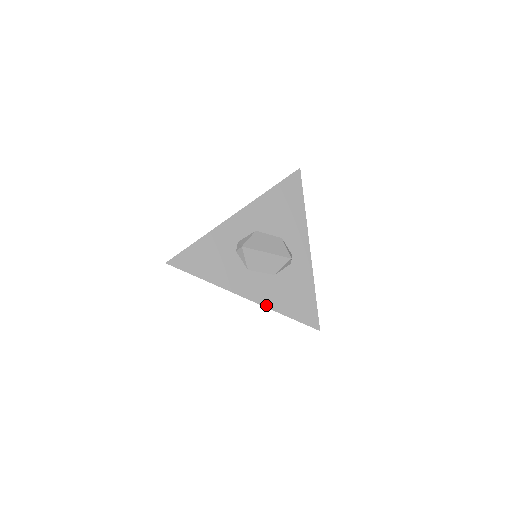
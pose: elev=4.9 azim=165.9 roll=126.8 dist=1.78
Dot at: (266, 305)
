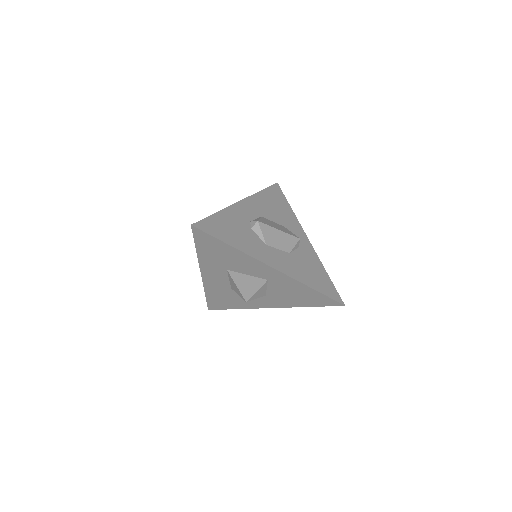
Dot at: (293, 277)
